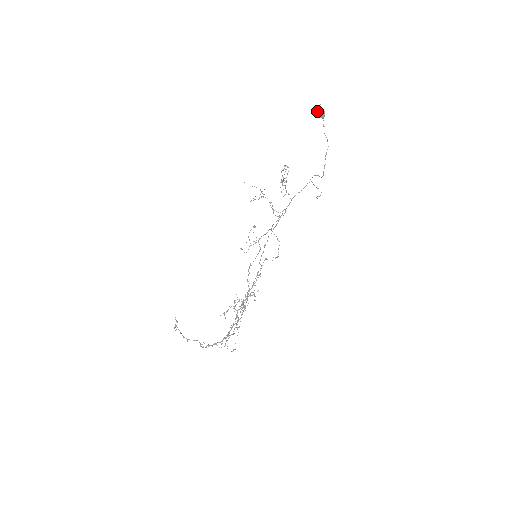
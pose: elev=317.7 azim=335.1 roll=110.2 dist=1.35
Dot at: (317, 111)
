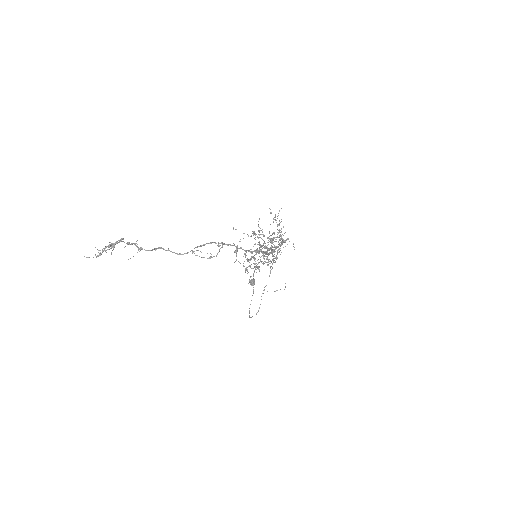
Dot at: (249, 279)
